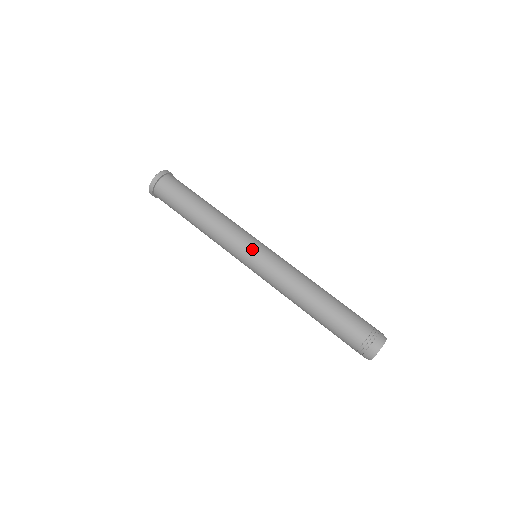
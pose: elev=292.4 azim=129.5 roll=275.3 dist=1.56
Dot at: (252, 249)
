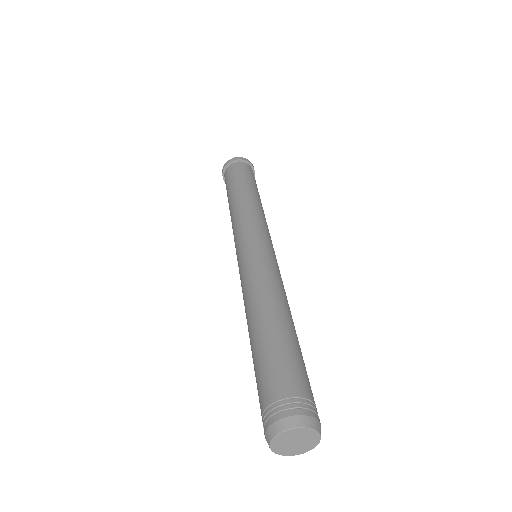
Dot at: (244, 241)
